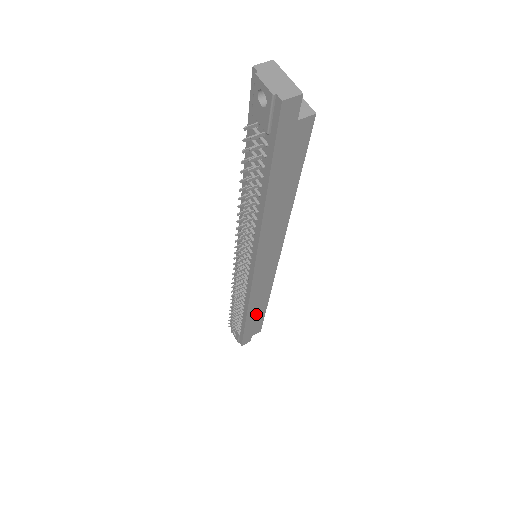
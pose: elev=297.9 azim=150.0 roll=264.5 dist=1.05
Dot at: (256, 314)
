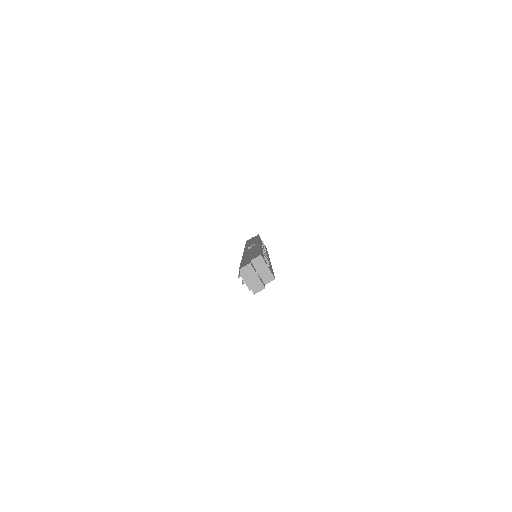
Dot at: occluded
